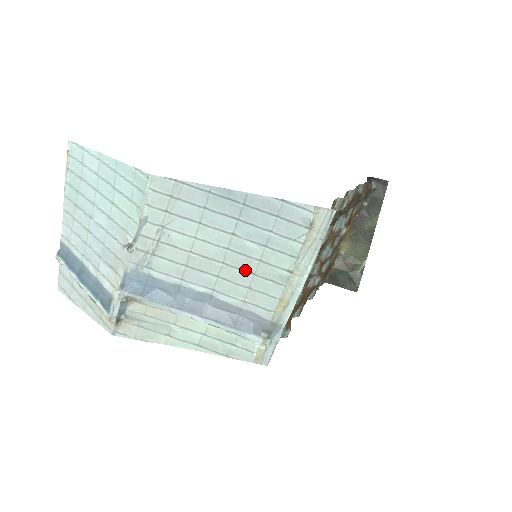
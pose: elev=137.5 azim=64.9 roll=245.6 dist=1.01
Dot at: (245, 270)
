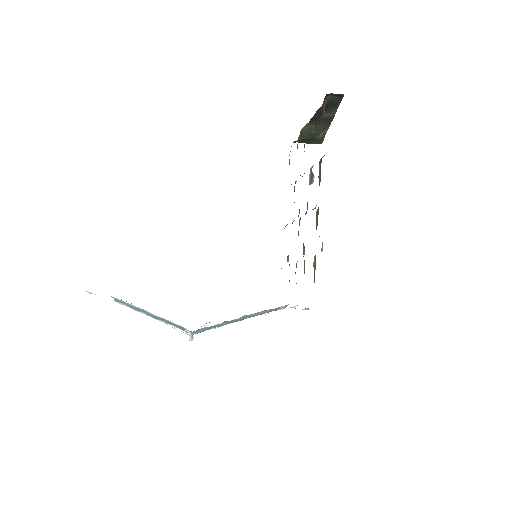
Dot at: occluded
